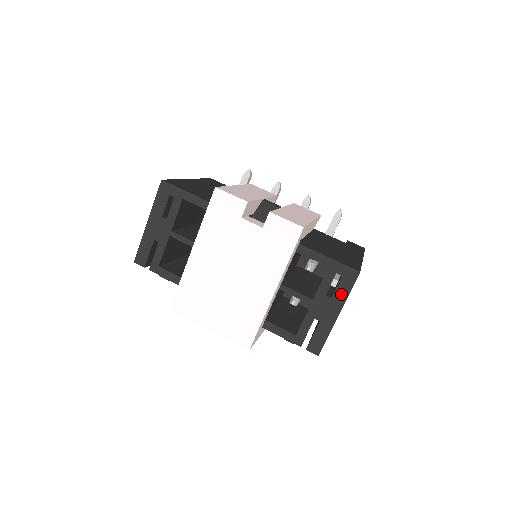
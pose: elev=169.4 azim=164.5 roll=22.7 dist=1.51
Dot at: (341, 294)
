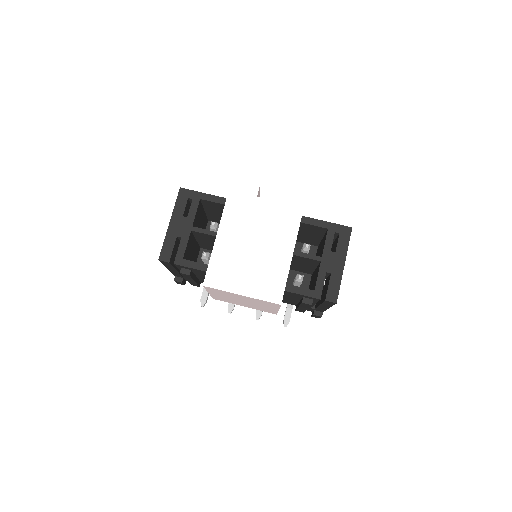
Dot at: (342, 247)
